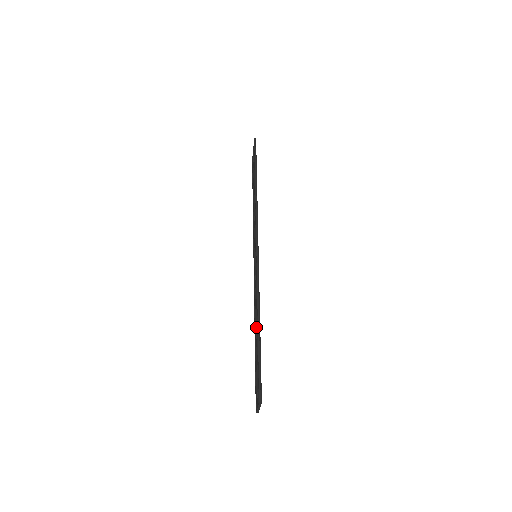
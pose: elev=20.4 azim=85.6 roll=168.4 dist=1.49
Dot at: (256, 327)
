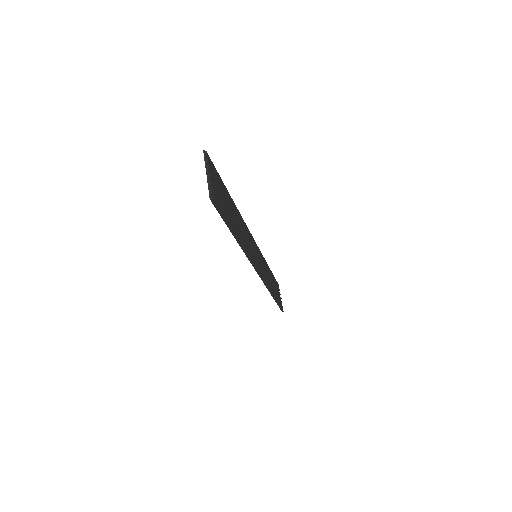
Dot at: occluded
